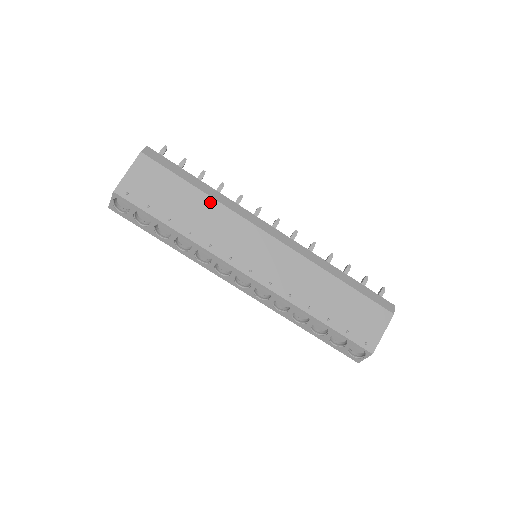
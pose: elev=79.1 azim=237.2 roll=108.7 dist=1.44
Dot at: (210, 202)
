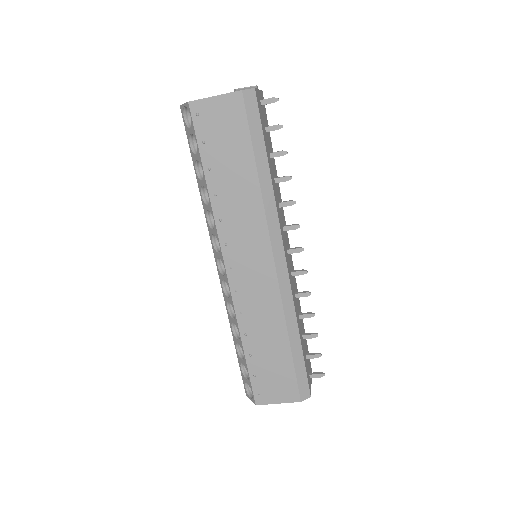
Dot at: (255, 188)
